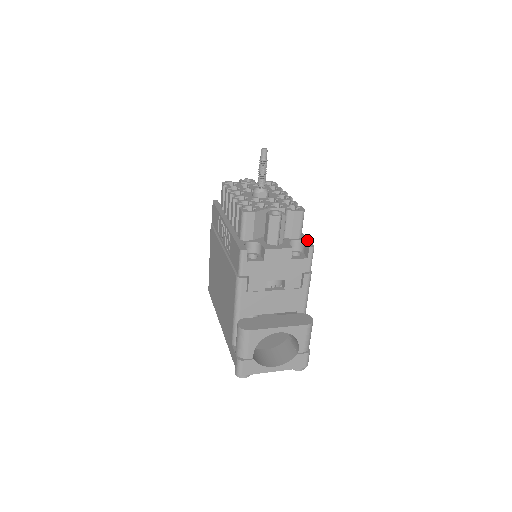
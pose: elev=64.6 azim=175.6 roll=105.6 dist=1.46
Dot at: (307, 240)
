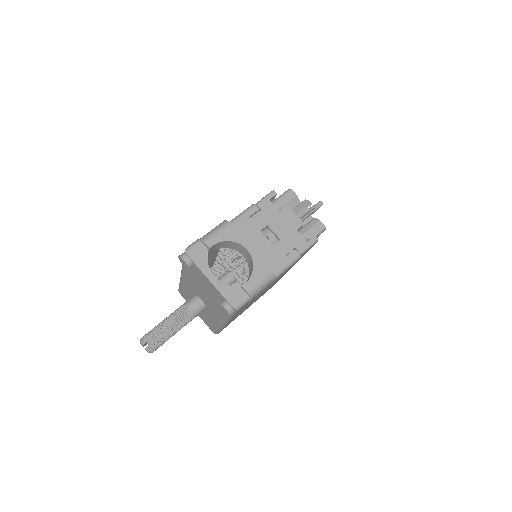
Dot at: occluded
